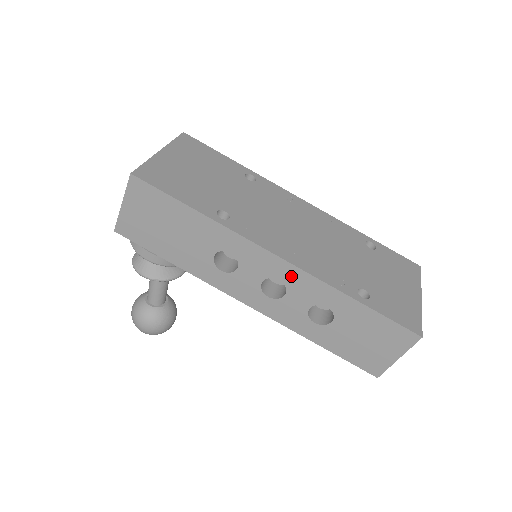
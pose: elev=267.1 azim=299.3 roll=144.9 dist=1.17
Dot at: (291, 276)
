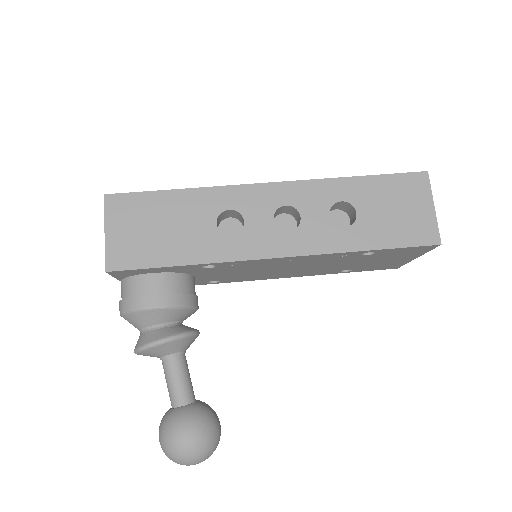
Dot at: (292, 194)
